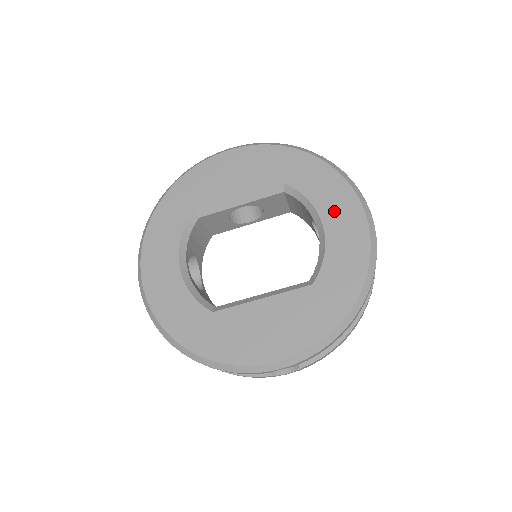
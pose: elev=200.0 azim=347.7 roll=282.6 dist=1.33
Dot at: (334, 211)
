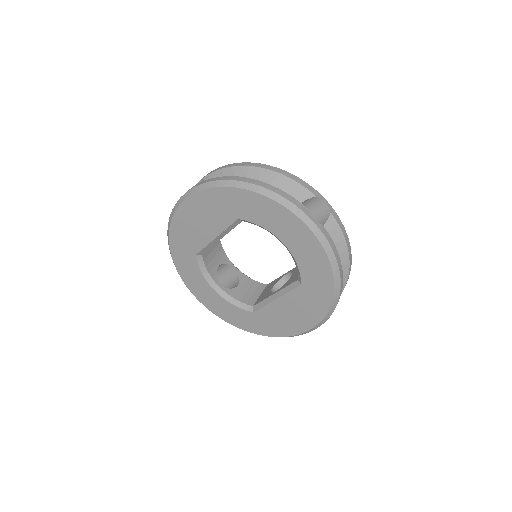
Dot at: (285, 232)
